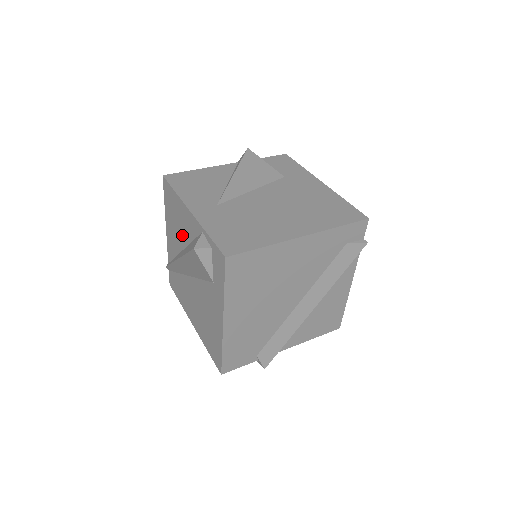
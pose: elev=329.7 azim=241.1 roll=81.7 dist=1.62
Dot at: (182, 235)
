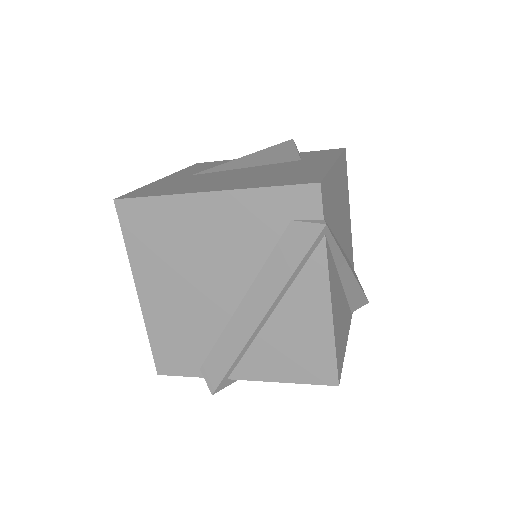
Dot at: occluded
